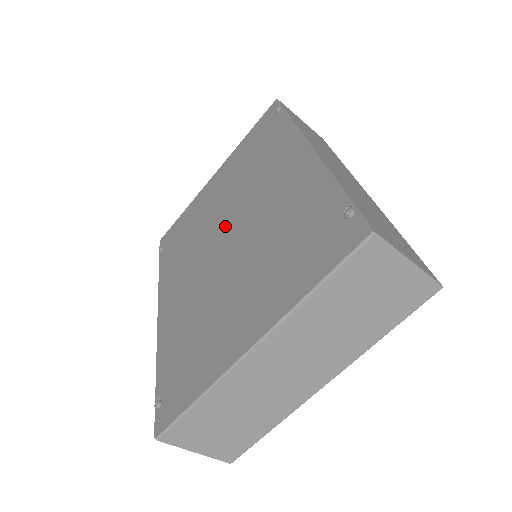
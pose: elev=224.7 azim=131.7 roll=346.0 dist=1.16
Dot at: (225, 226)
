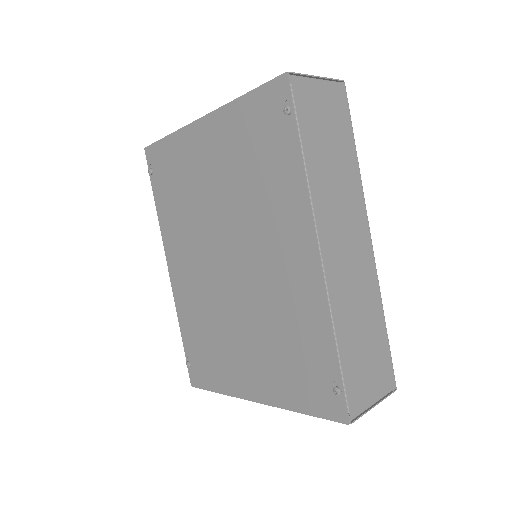
Dot at: (226, 243)
